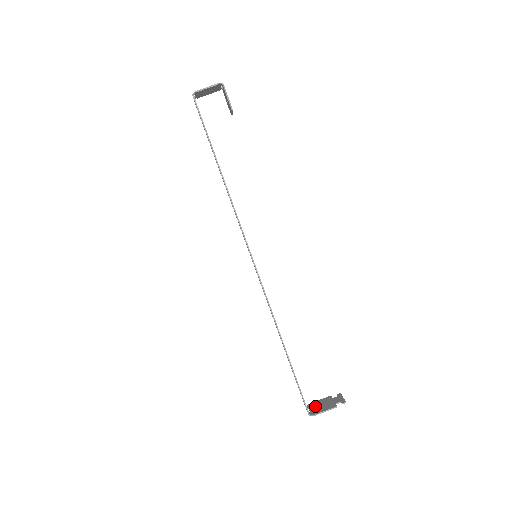
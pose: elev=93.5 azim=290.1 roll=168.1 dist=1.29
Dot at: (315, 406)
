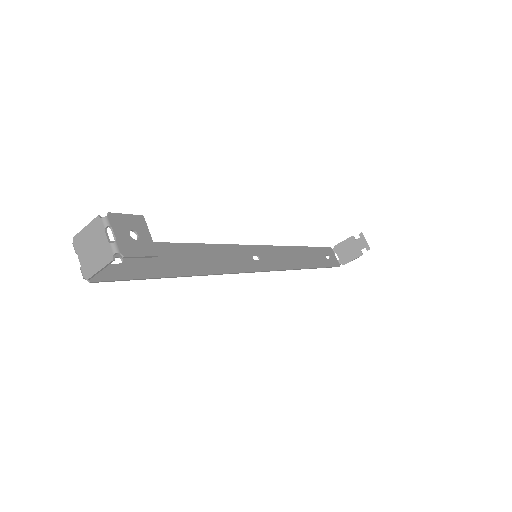
Dot at: (342, 252)
